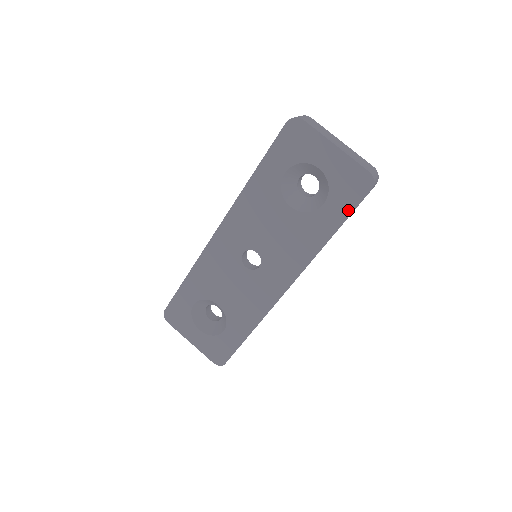
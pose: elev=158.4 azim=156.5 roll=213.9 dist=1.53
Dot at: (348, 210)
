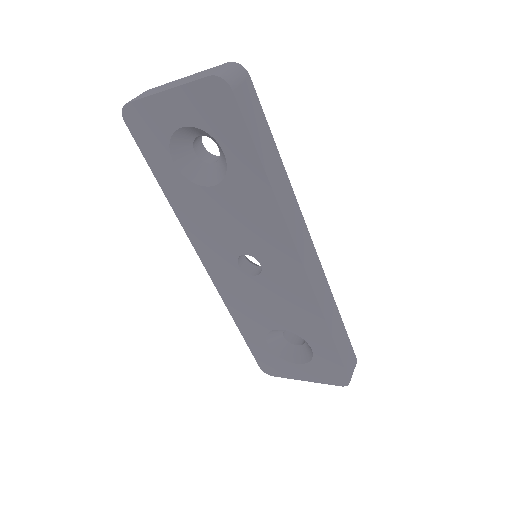
Dot at: (243, 133)
